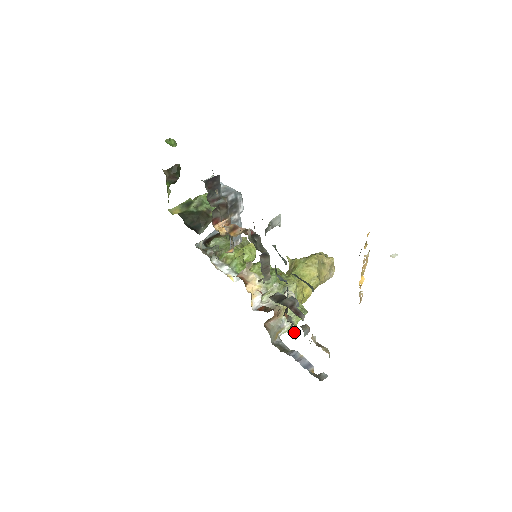
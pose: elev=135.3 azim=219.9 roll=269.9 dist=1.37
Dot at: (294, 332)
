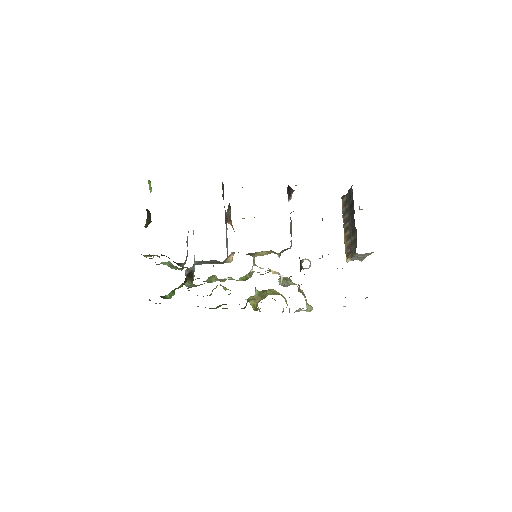
Dot at: (312, 308)
